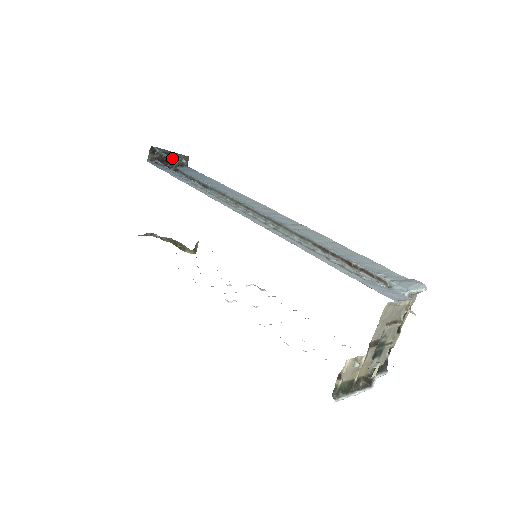
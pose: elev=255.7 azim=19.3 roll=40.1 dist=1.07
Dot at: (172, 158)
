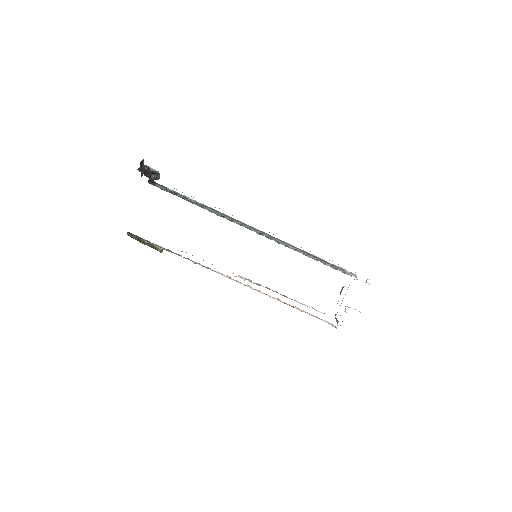
Dot at: occluded
